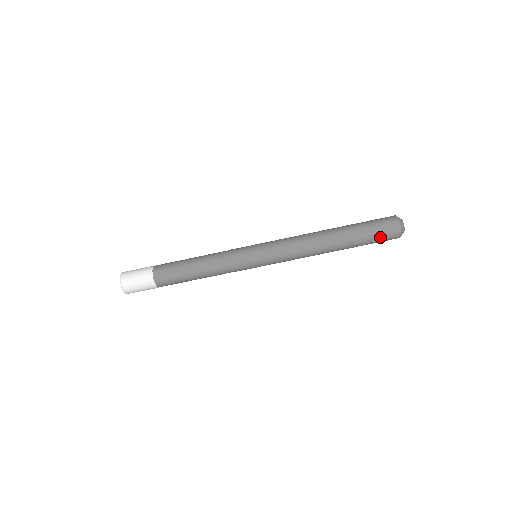
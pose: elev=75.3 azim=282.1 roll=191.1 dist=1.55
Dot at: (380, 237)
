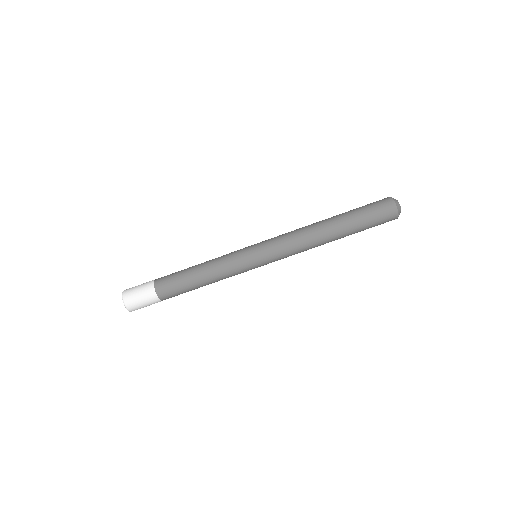
Dot at: (377, 219)
